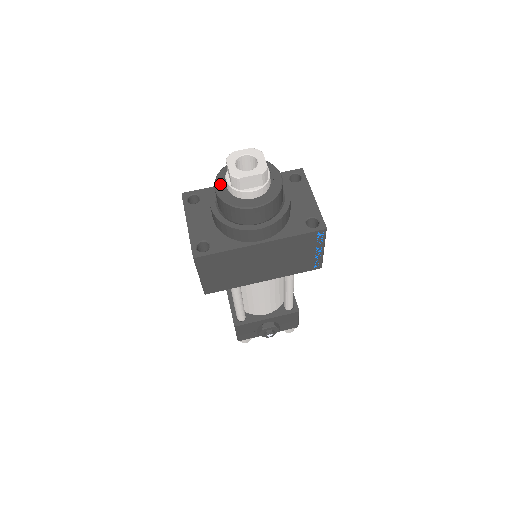
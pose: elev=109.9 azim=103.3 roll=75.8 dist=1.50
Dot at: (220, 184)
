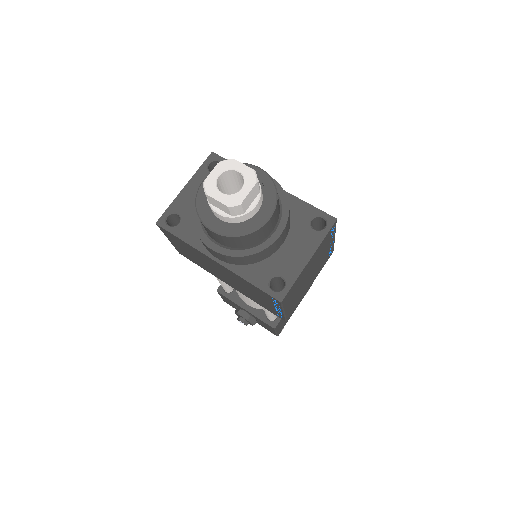
Dot at: occluded
